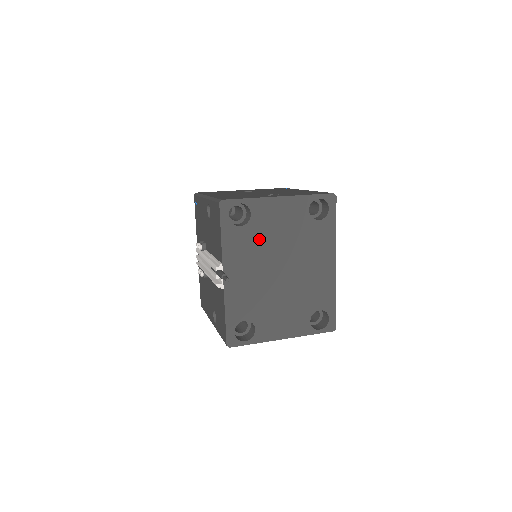
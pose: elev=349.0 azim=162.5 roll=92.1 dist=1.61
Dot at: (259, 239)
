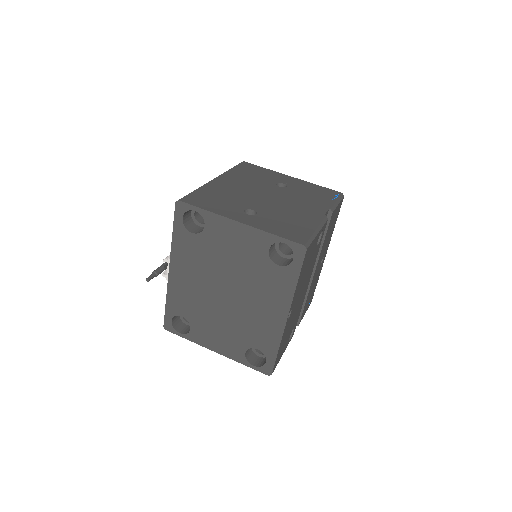
Dot at: (209, 253)
